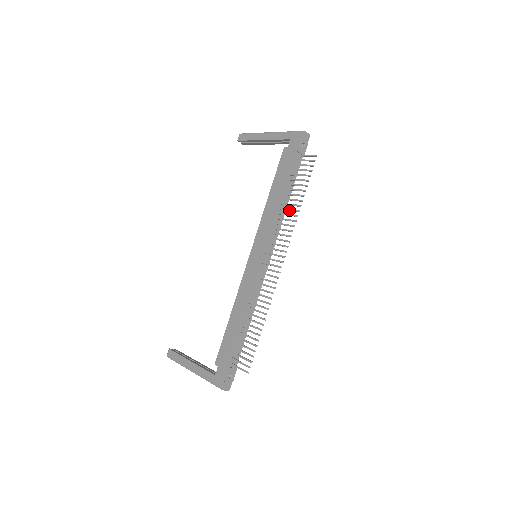
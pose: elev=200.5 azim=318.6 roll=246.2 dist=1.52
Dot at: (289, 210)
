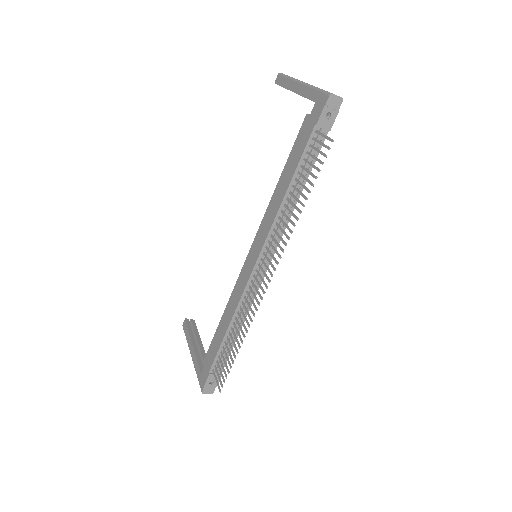
Dot at: occluded
